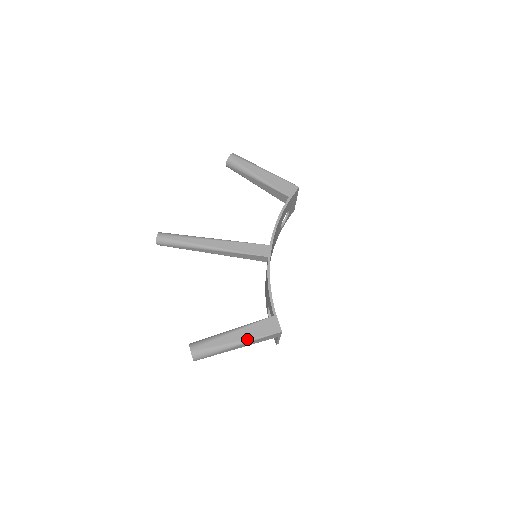
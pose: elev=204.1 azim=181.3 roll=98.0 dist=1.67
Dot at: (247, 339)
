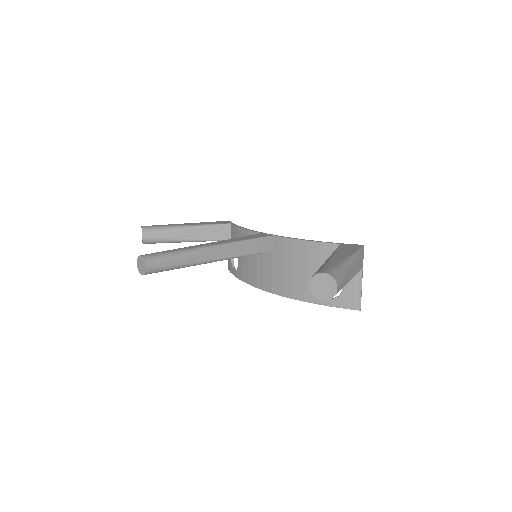
Dot at: (351, 254)
